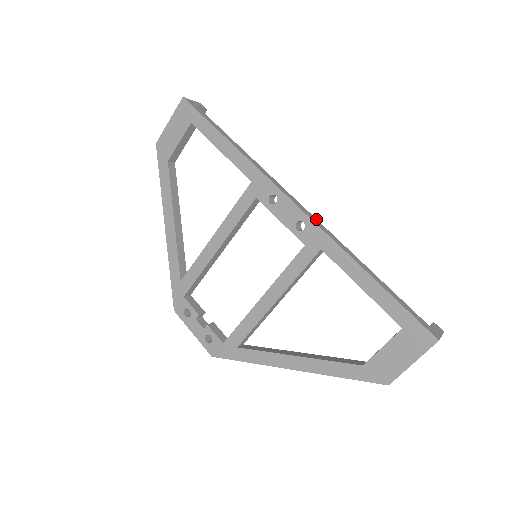
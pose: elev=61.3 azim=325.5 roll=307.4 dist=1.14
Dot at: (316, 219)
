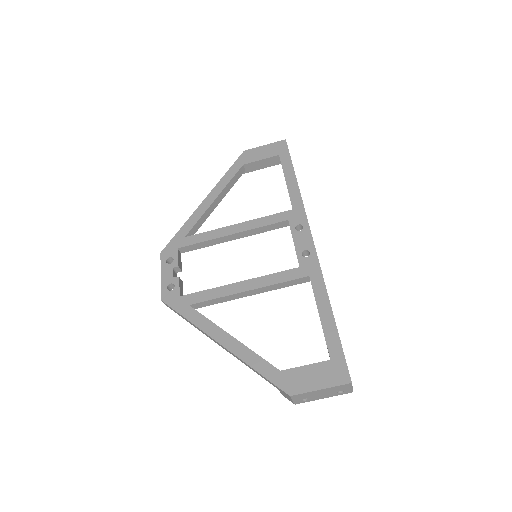
Dot at: occluded
